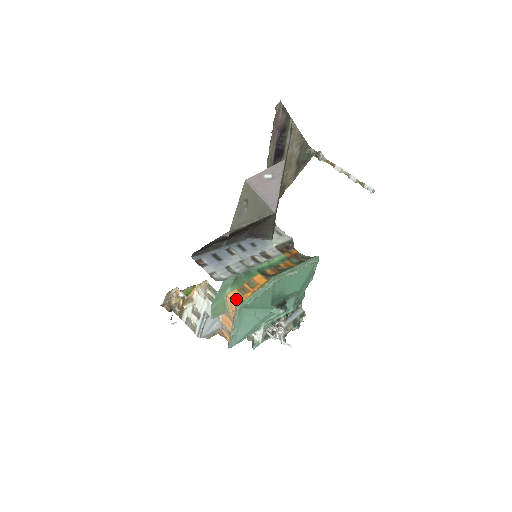
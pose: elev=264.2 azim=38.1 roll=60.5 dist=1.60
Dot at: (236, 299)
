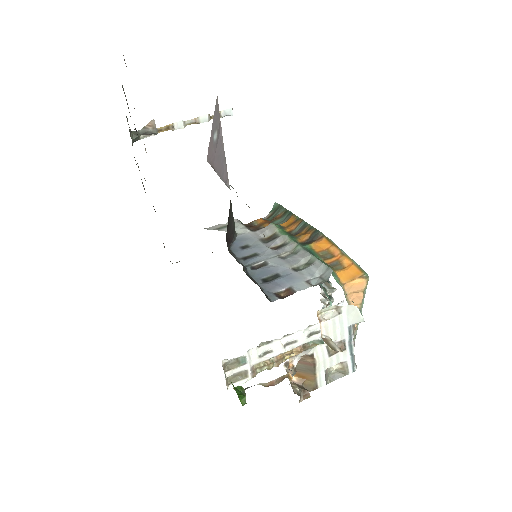
Dot at: (352, 275)
